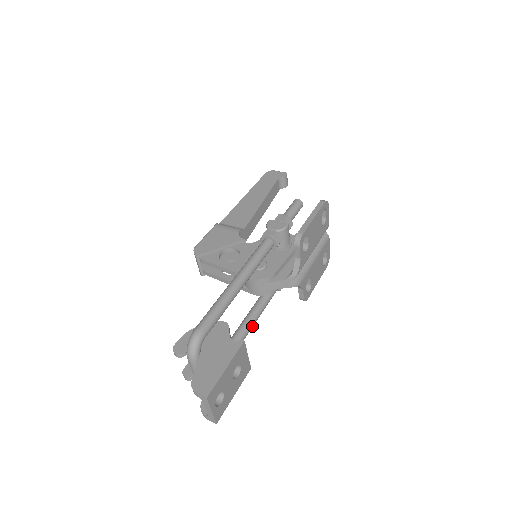
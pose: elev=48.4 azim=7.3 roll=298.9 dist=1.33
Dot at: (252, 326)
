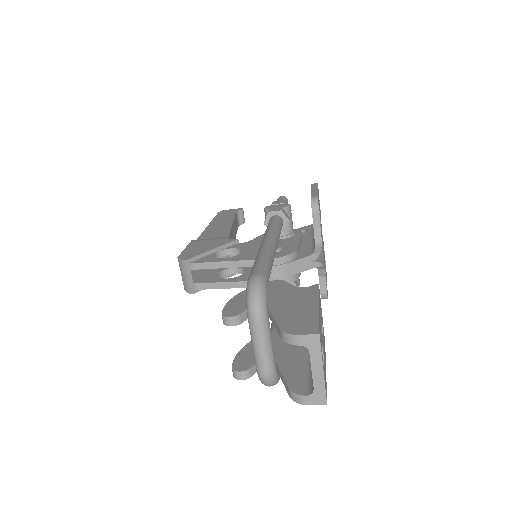
Dot at: occluded
